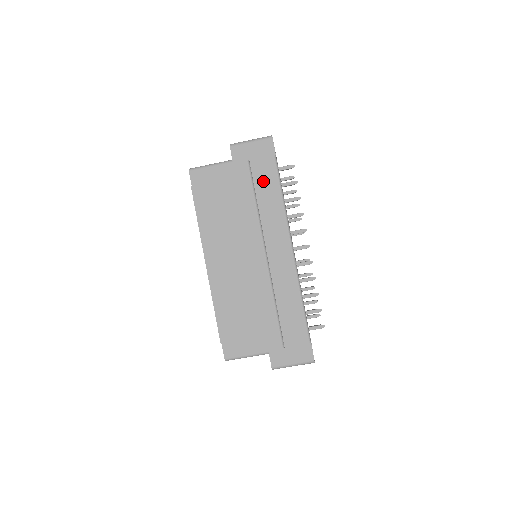
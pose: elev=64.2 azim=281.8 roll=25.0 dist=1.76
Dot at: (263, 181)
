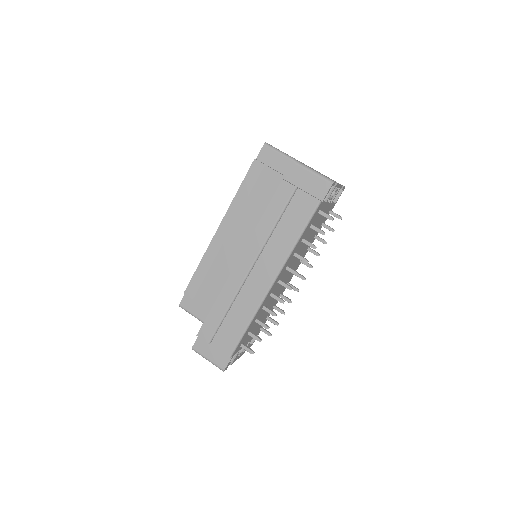
Dot at: (295, 213)
